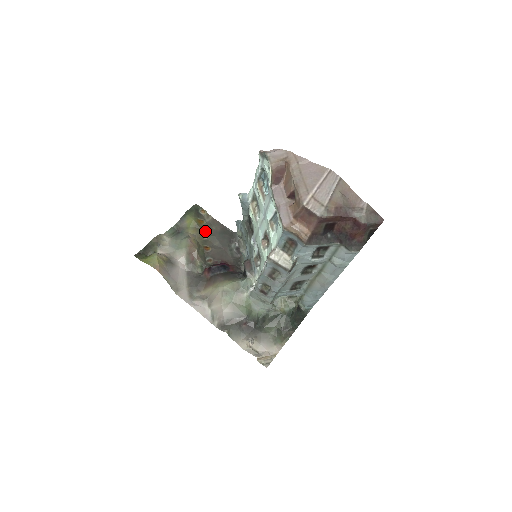
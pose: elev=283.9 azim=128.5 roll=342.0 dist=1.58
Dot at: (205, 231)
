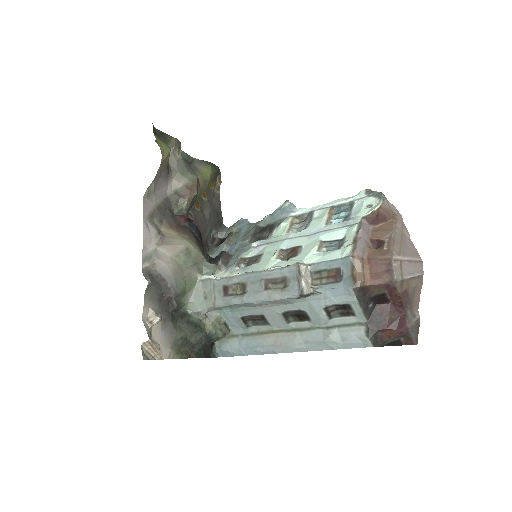
Dot at: (208, 193)
